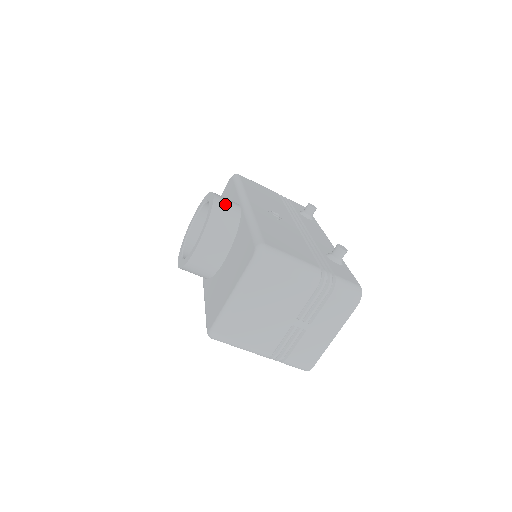
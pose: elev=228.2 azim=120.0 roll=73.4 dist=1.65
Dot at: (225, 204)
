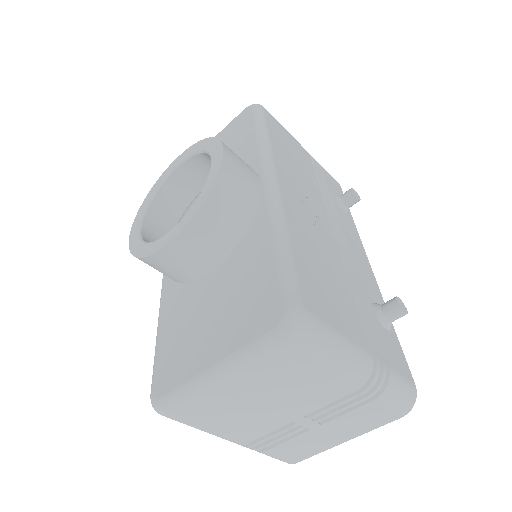
Dot at: (239, 175)
